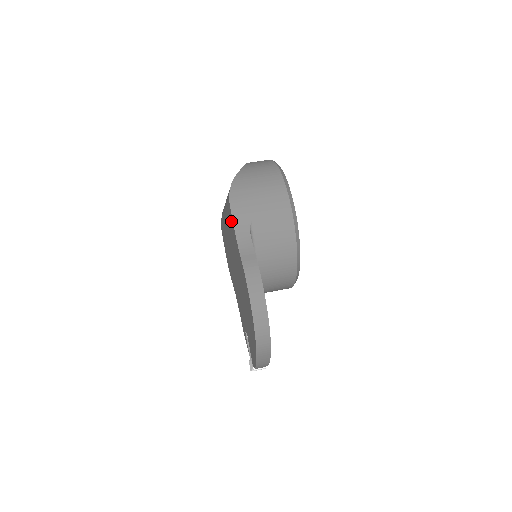
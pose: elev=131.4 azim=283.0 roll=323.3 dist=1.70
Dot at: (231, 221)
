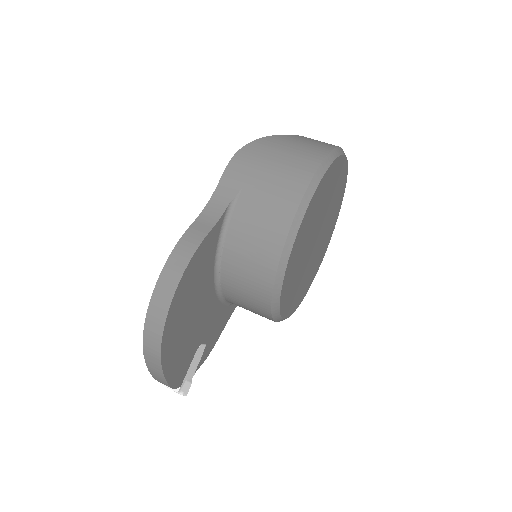
Dot at: occluded
